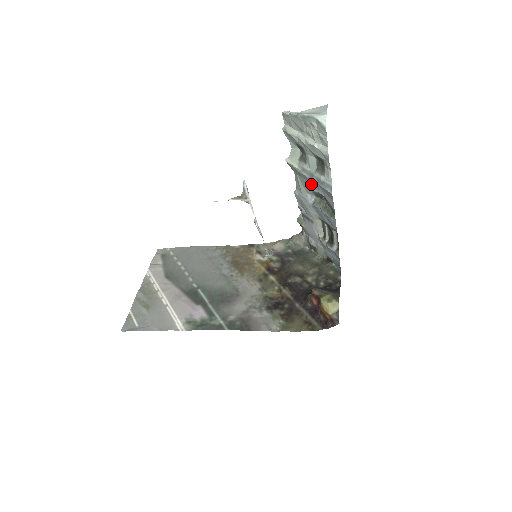
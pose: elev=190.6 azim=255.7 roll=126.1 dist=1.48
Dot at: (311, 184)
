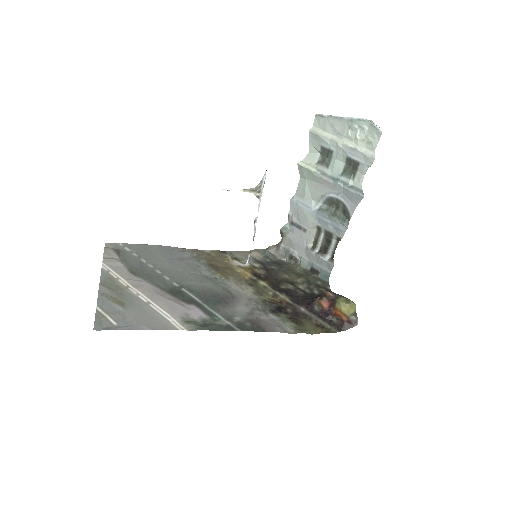
Dot at: (329, 189)
